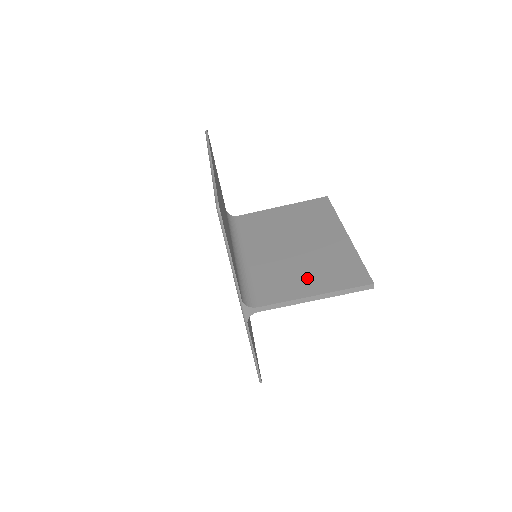
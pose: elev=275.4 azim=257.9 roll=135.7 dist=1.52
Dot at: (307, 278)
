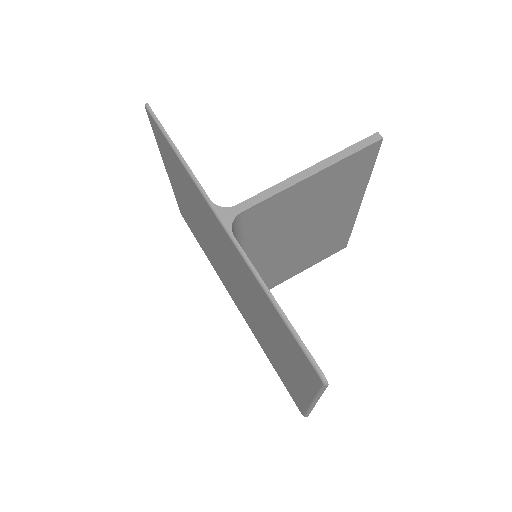
Dot at: occluded
